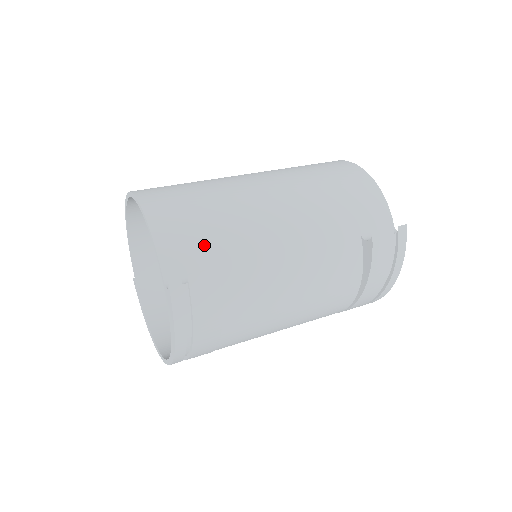
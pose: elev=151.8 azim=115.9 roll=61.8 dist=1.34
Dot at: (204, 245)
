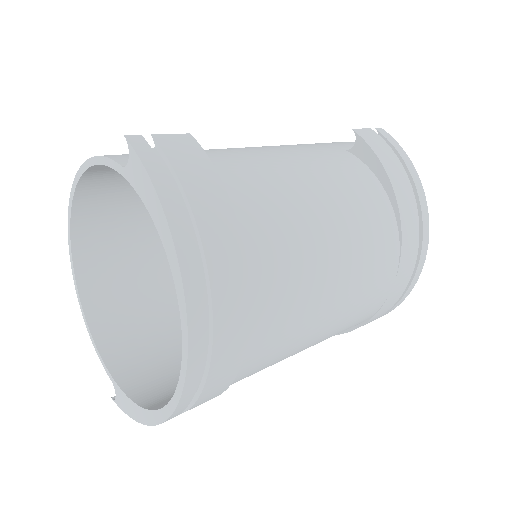
Dot at: occluded
